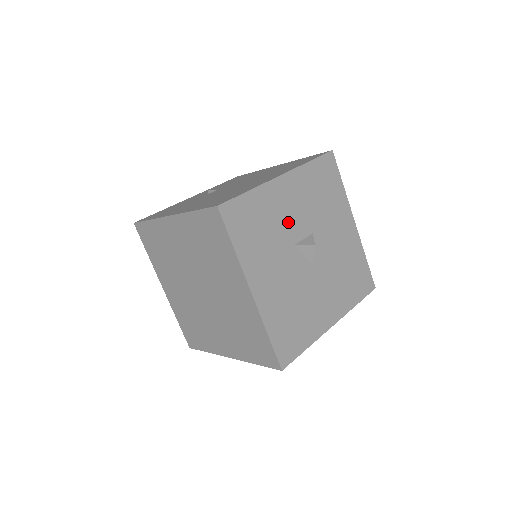
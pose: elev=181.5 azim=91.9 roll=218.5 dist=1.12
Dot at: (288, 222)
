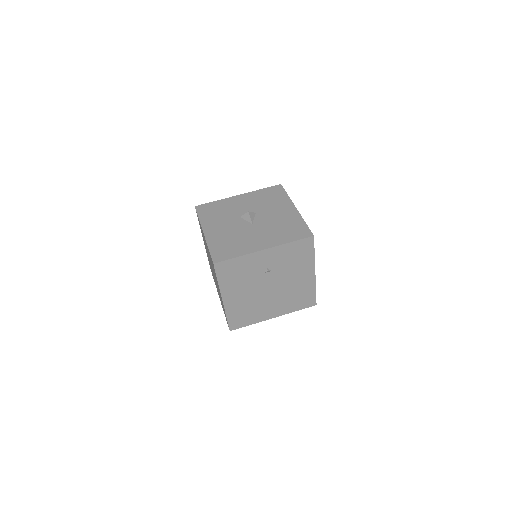
Dot at: (238, 210)
